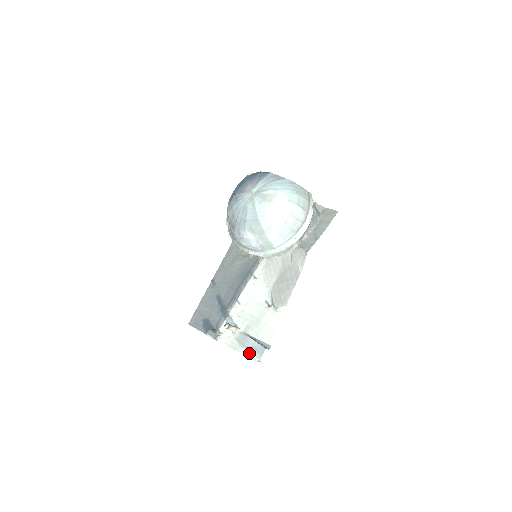
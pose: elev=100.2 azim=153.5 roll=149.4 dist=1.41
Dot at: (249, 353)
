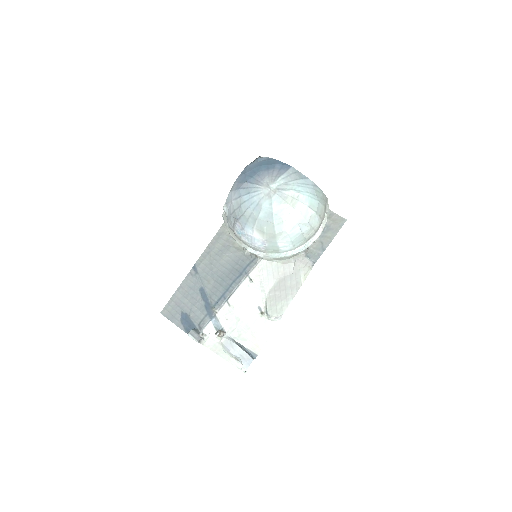
Dot at: (233, 360)
